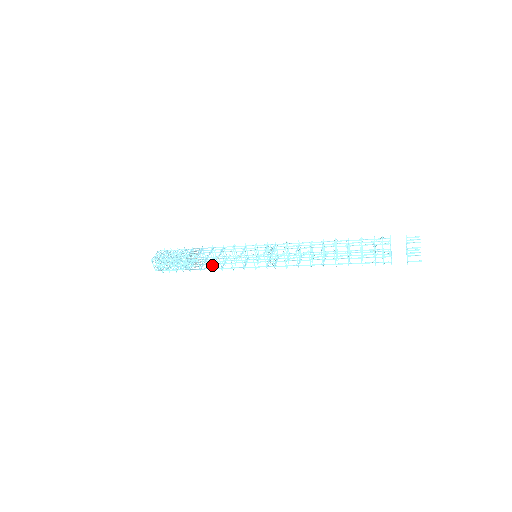
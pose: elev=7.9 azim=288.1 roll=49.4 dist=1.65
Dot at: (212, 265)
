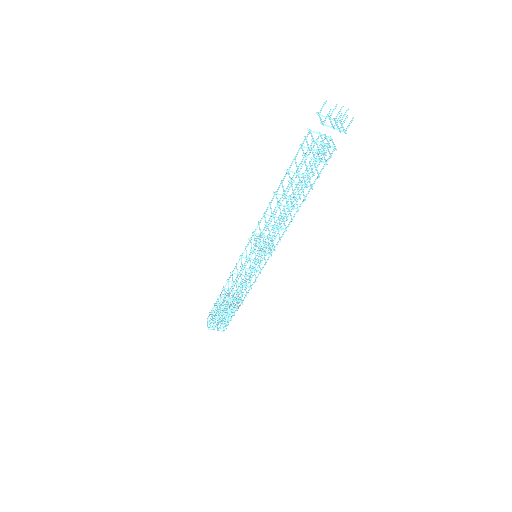
Dot at: (234, 292)
